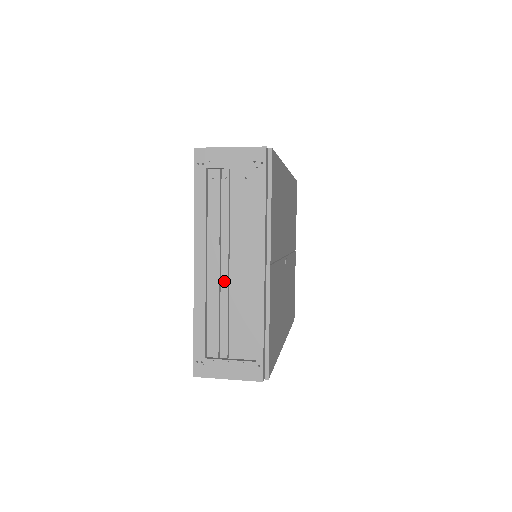
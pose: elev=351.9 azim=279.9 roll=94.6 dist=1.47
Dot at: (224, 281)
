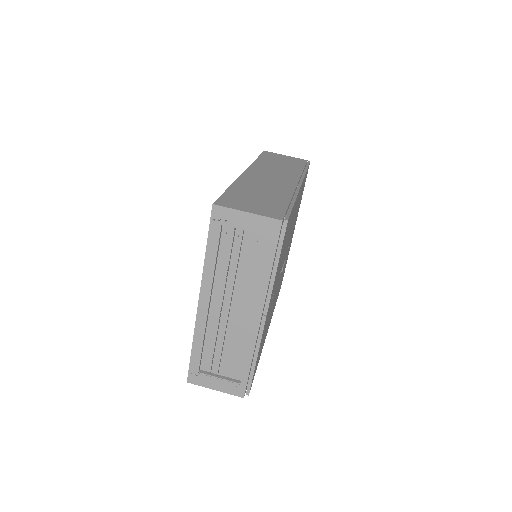
Dot at: (223, 319)
